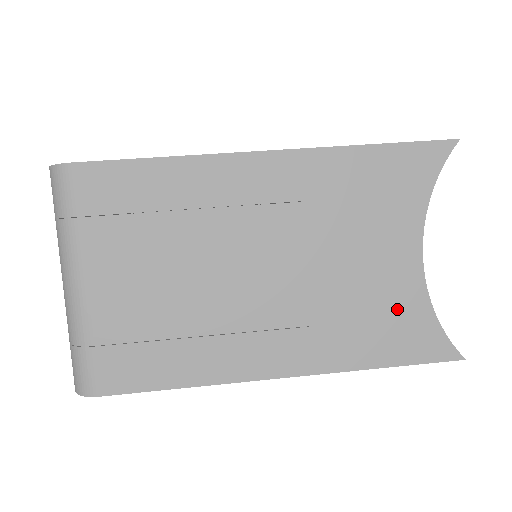
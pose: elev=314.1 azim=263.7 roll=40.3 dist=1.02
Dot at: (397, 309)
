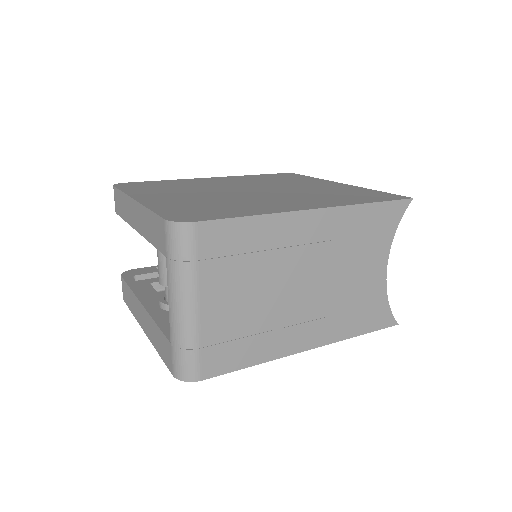
Dot at: (371, 301)
